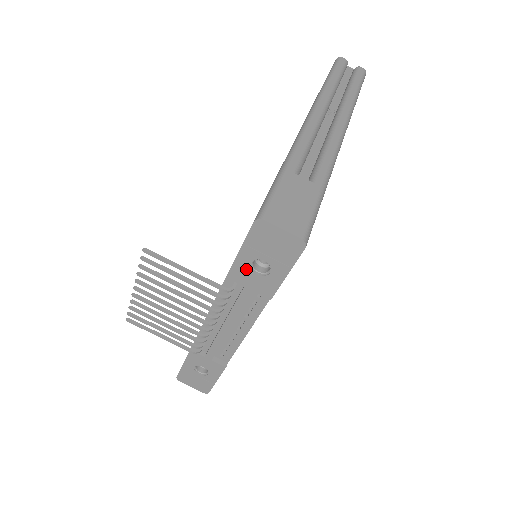
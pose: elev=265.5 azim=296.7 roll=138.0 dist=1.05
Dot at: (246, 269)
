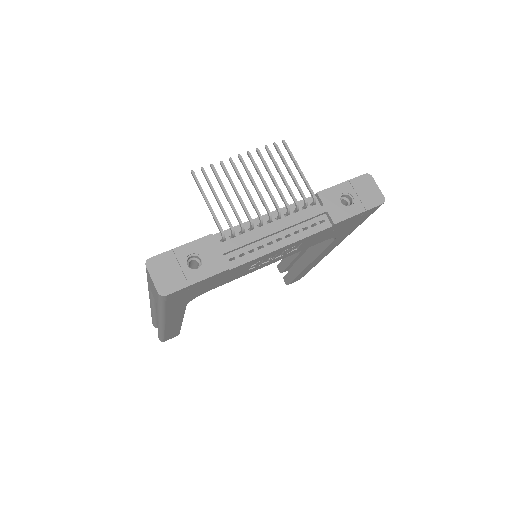
Dot at: (336, 195)
